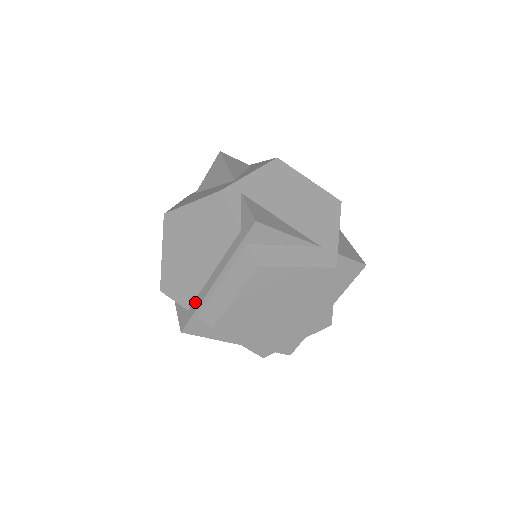
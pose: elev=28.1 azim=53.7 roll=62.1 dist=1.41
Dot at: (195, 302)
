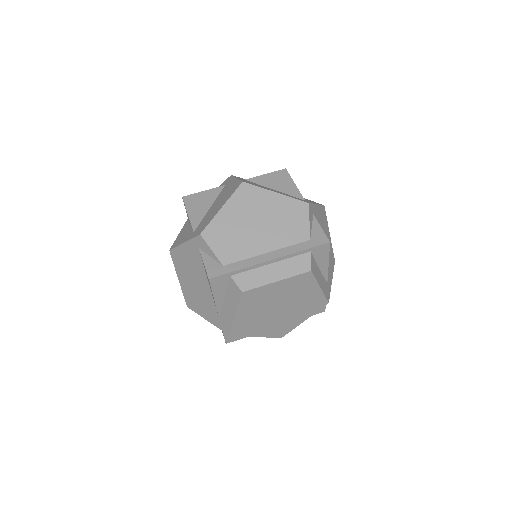
Dot at: (237, 264)
